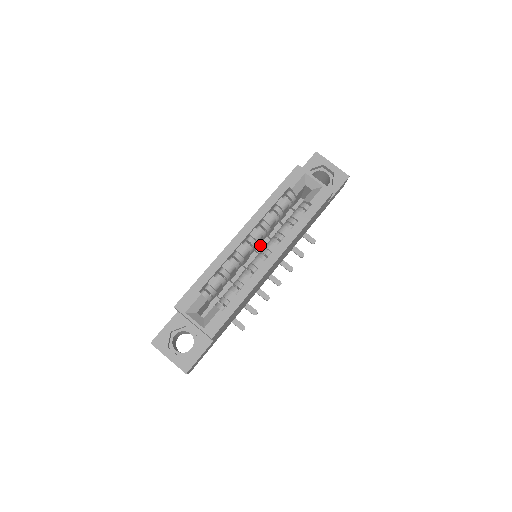
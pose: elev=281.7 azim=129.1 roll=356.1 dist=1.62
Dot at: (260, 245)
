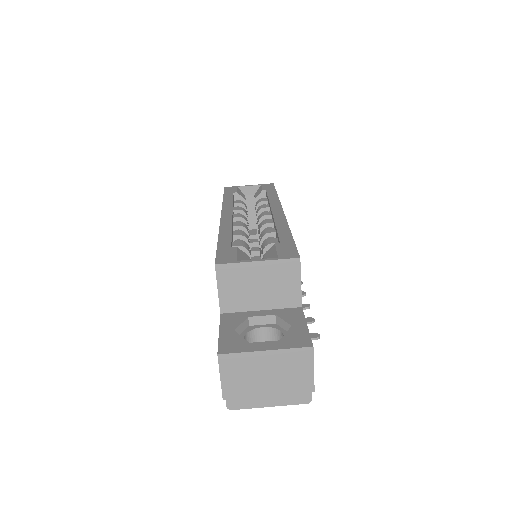
Dot at: occluded
